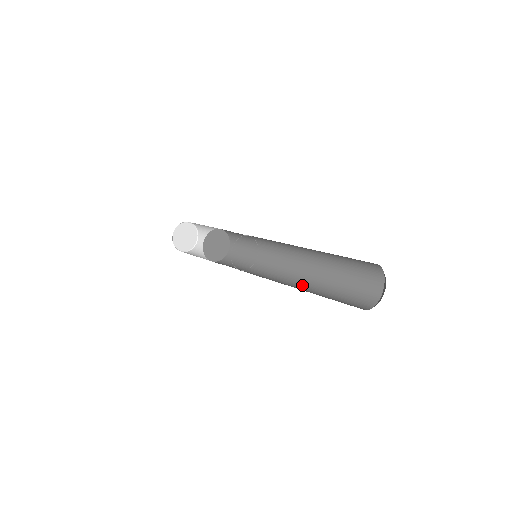
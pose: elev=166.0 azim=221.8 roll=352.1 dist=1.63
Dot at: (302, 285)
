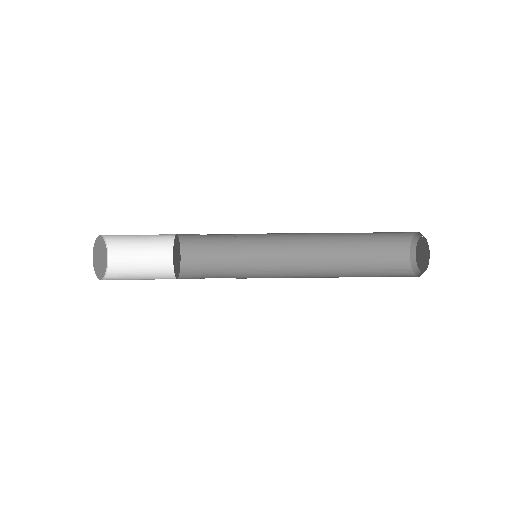
Dot at: (325, 274)
